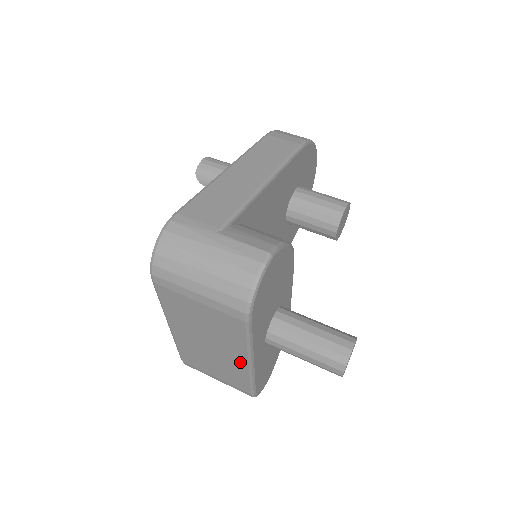
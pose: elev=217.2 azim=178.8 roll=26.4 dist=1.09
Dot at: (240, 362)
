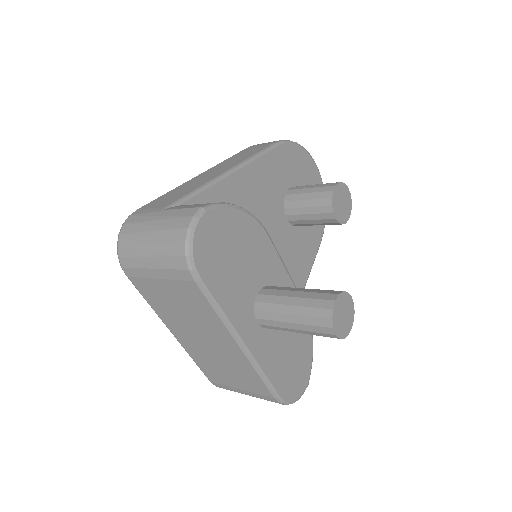
Dot at: (234, 348)
